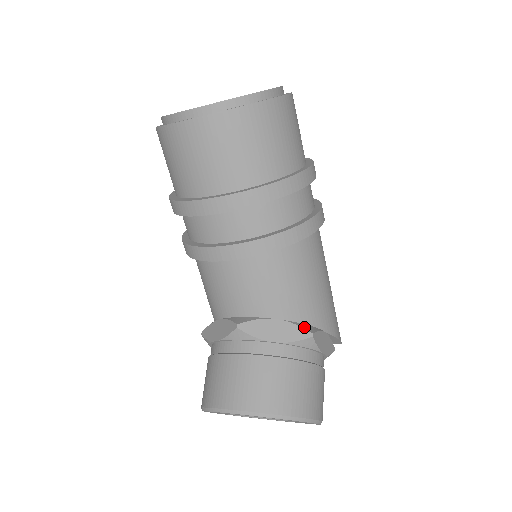
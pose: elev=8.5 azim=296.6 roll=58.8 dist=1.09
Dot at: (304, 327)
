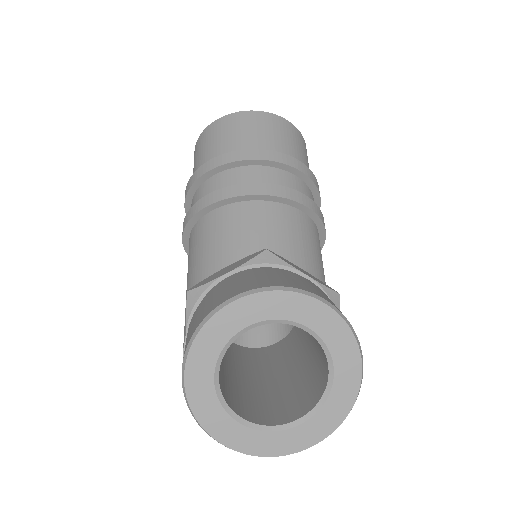
Dot at: occluded
